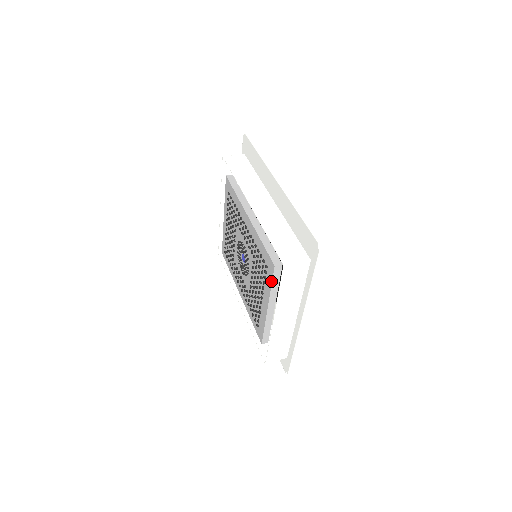
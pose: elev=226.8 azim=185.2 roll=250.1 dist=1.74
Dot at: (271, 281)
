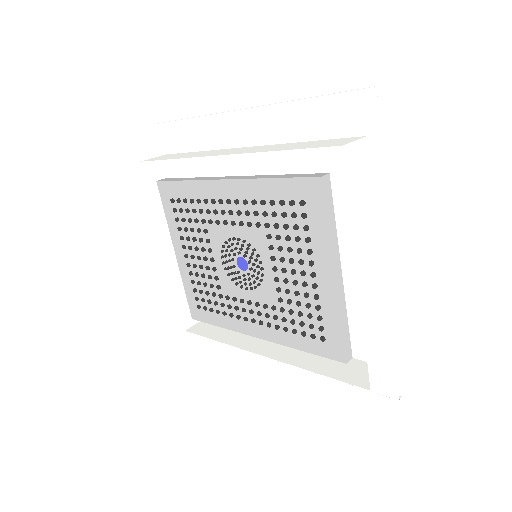
Dot at: (324, 215)
